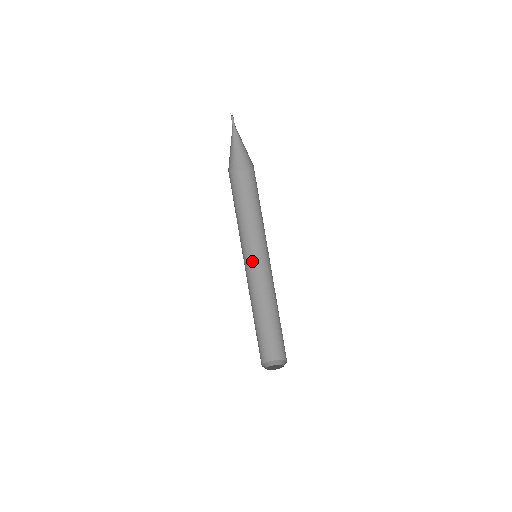
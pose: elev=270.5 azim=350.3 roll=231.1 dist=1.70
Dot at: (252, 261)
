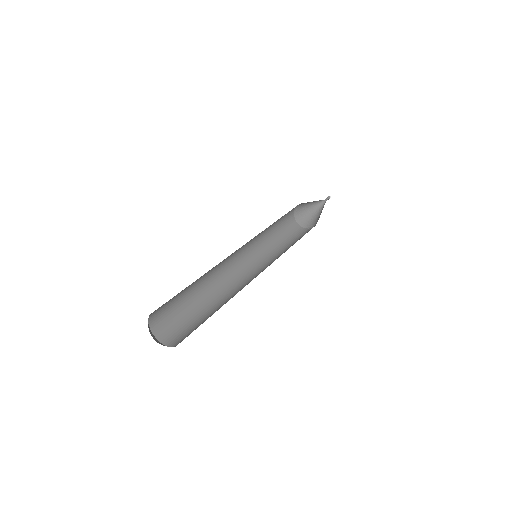
Dot at: (254, 272)
